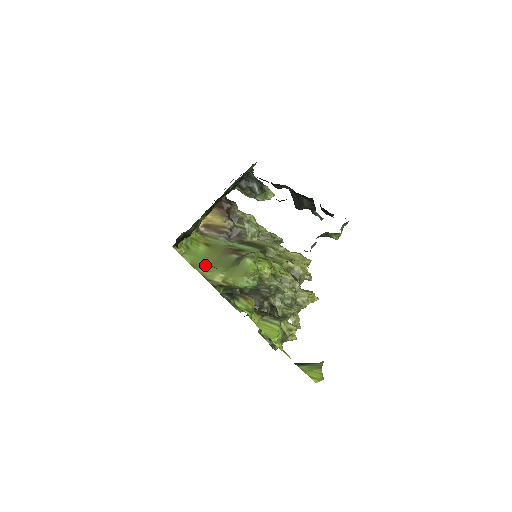
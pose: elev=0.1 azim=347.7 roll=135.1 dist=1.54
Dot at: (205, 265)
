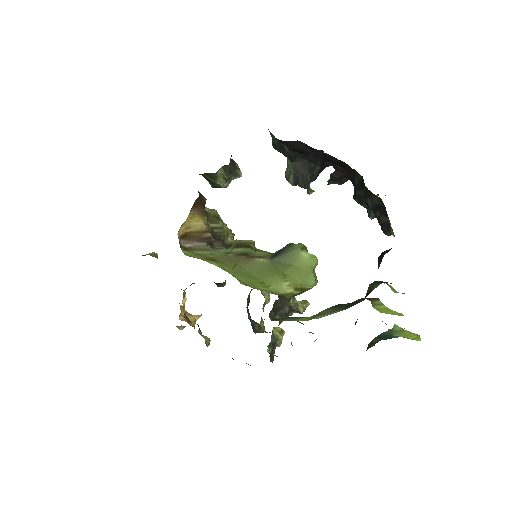
Dot at: (255, 281)
